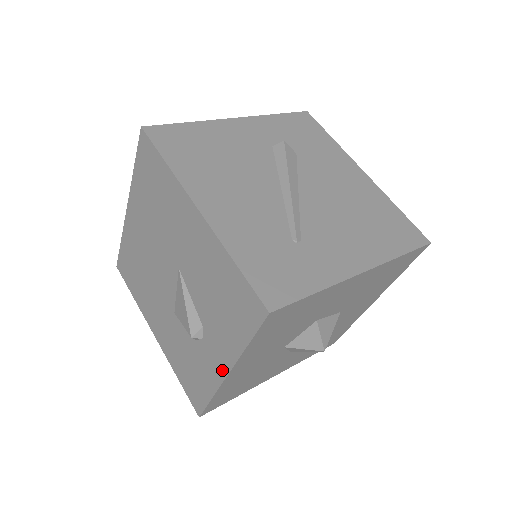
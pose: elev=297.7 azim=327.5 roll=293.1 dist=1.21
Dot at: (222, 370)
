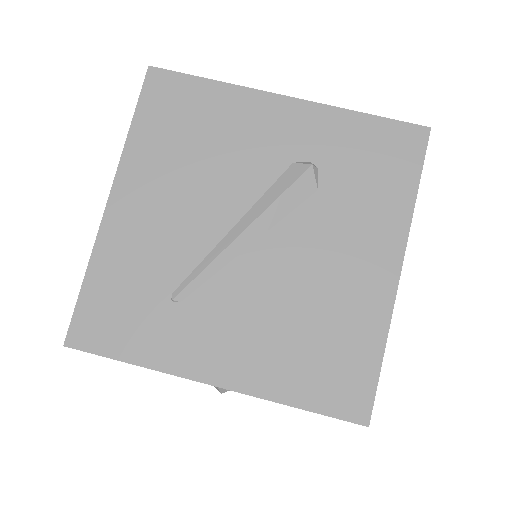
Dot at: occluded
